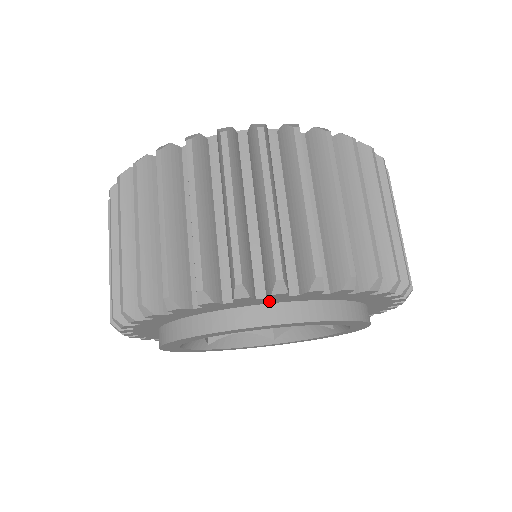
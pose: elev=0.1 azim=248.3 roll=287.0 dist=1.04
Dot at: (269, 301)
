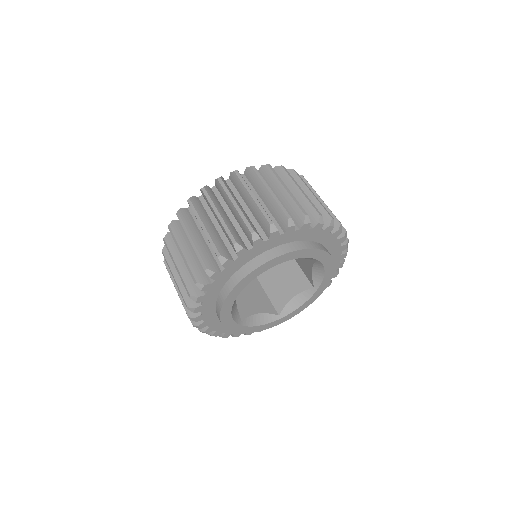
Dot at: (285, 240)
